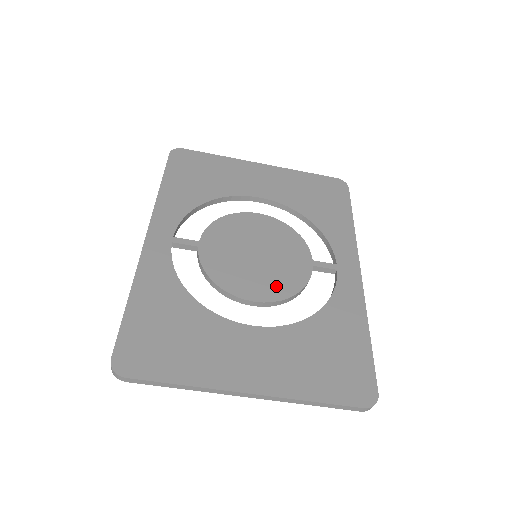
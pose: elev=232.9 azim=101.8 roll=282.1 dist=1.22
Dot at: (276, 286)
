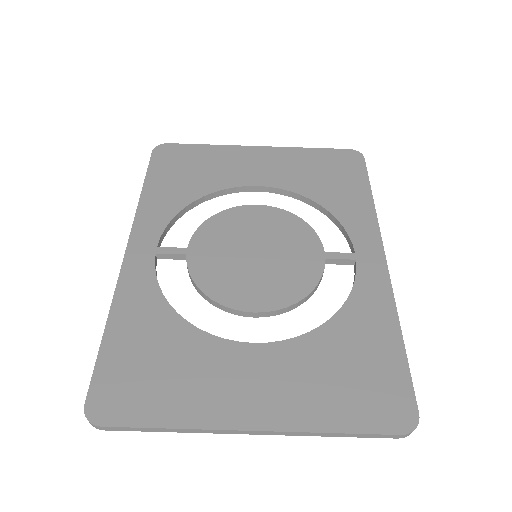
Dot at: (281, 290)
